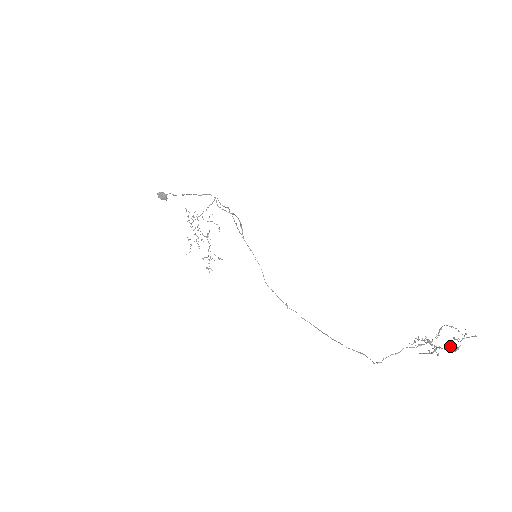
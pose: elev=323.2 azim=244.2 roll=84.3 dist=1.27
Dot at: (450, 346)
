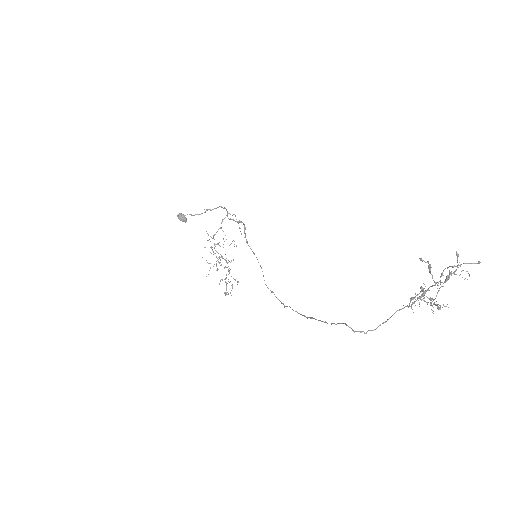
Dot at: (421, 259)
